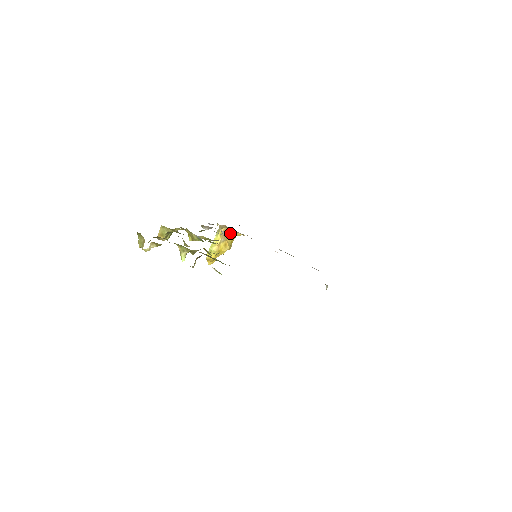
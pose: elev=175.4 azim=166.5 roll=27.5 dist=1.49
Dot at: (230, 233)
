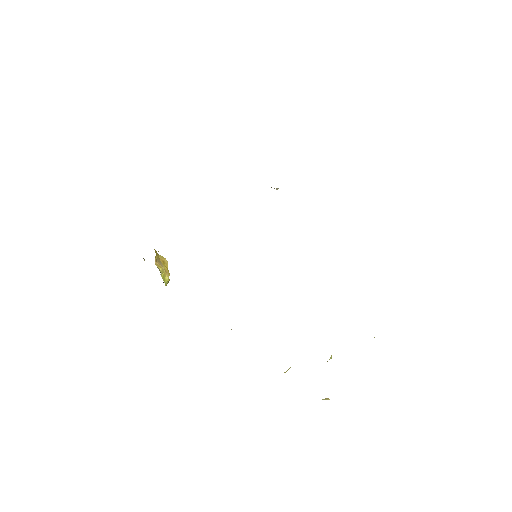
Dot at: occluded
